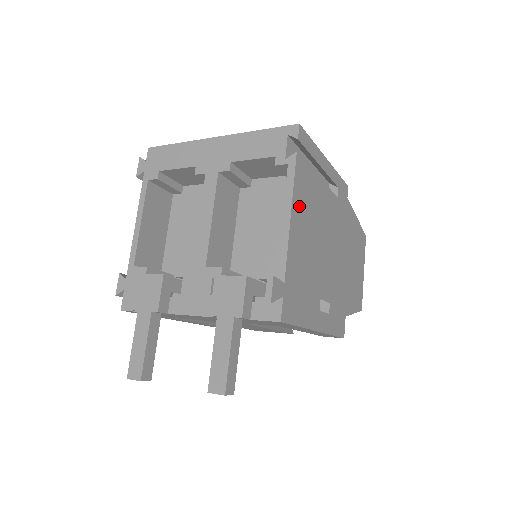
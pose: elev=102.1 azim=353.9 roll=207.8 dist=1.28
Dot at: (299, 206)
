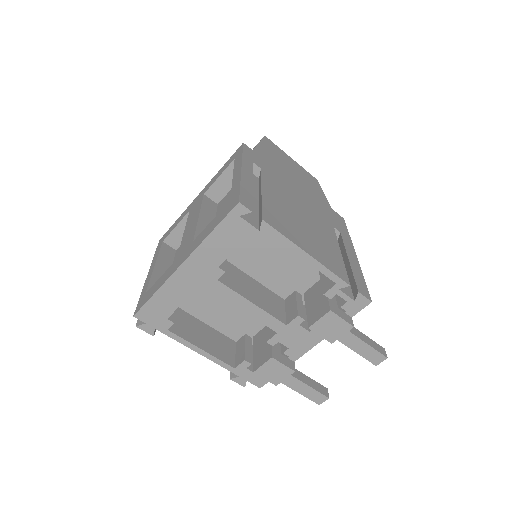
Dot at: (297, 238)
